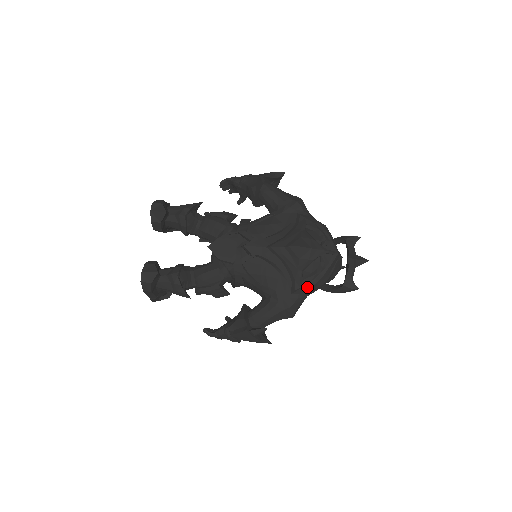
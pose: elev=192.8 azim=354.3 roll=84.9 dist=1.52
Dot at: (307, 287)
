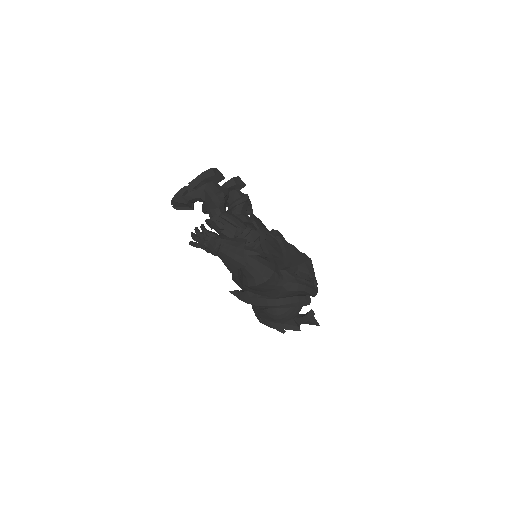
Dot at: (291, 279)
